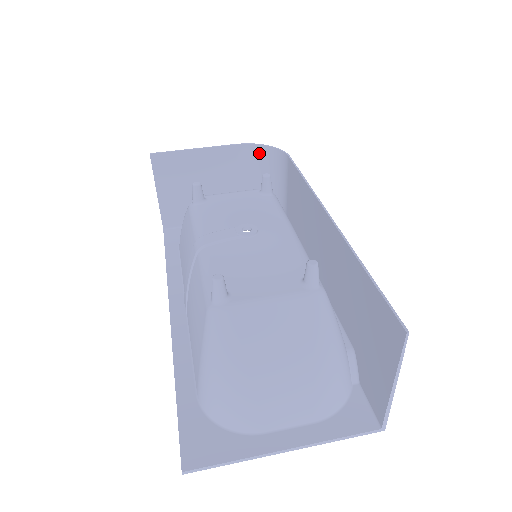
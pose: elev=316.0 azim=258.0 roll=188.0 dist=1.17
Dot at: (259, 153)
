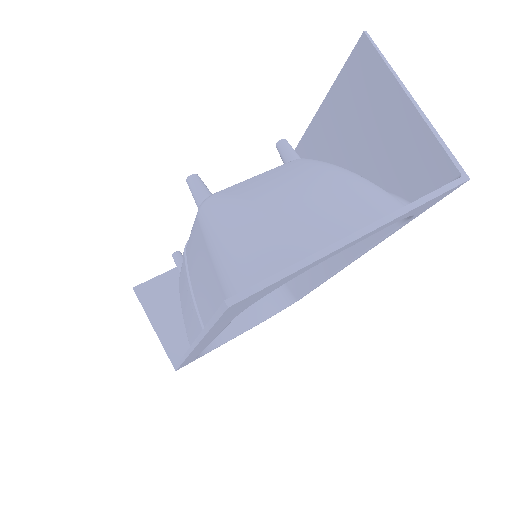
Dot at: occluded
